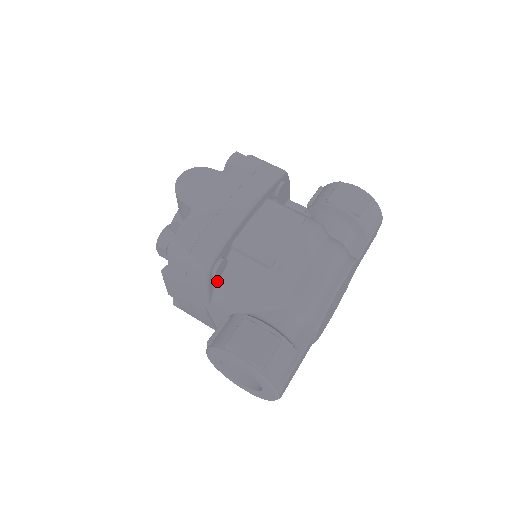
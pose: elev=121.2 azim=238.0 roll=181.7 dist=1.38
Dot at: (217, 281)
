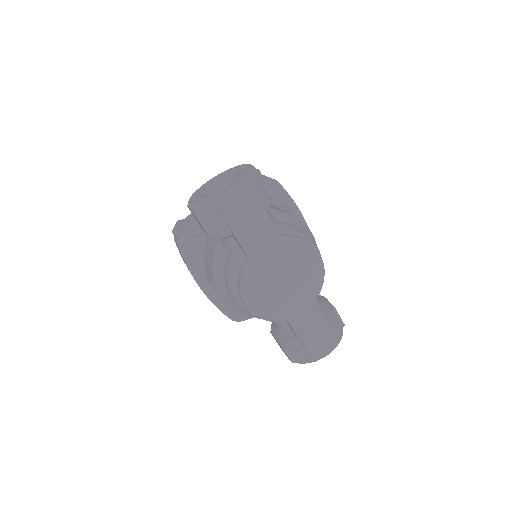
Dot at: occluded
